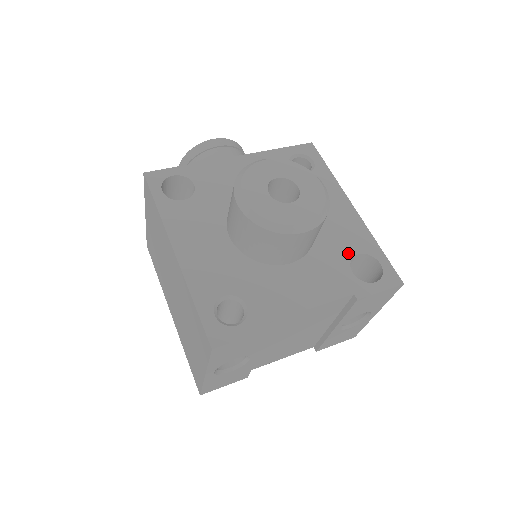
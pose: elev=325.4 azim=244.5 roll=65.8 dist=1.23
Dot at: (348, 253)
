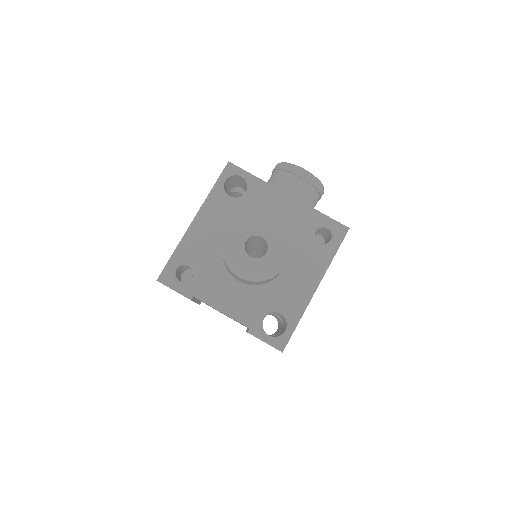
Dot at: (276, 308)
